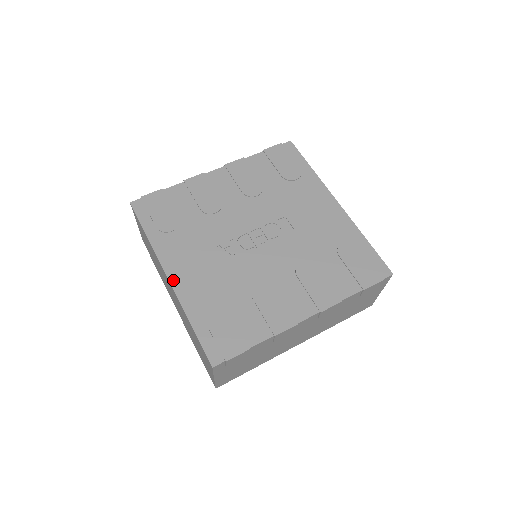
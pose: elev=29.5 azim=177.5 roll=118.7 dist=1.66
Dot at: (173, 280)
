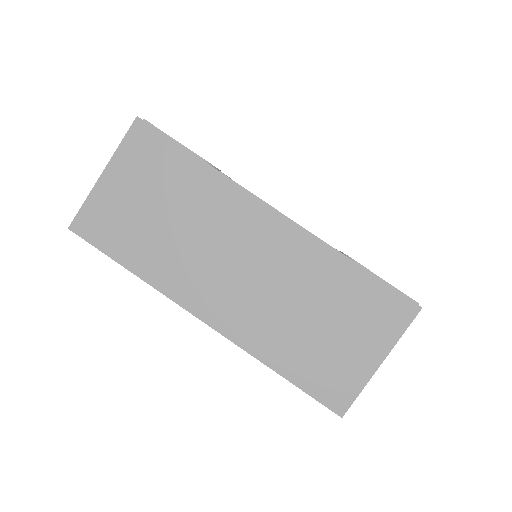
Dot at: occluded
